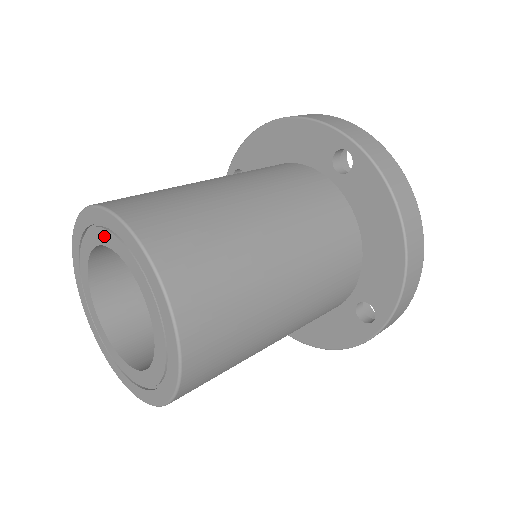
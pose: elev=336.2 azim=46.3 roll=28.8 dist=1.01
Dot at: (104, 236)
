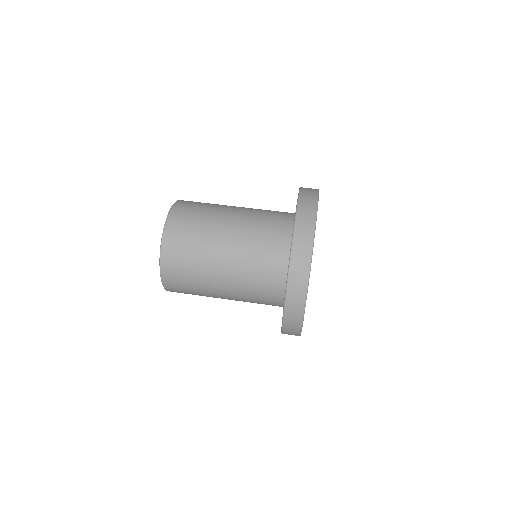
Dot at: occluded
